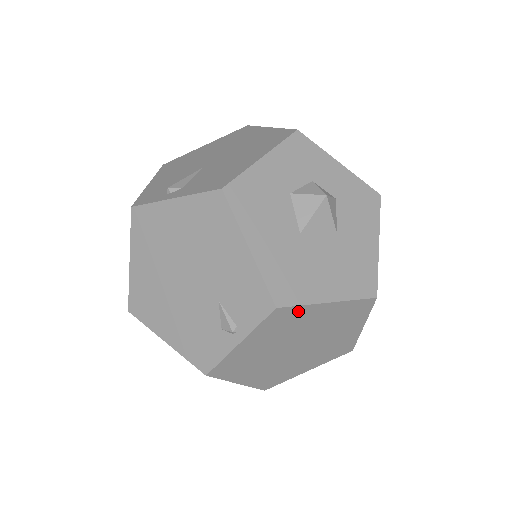
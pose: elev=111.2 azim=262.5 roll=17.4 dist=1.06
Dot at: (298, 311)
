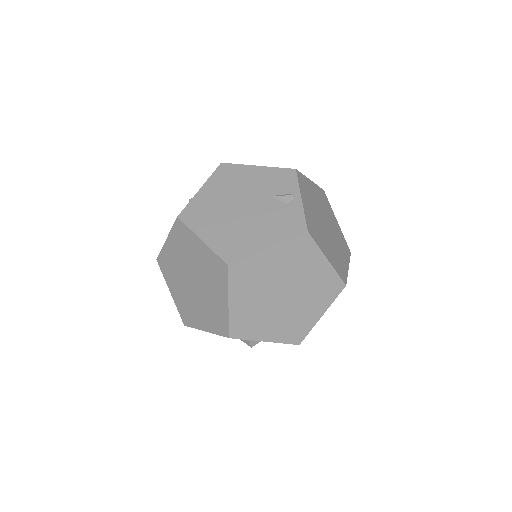
Dot at: (305, 180)
